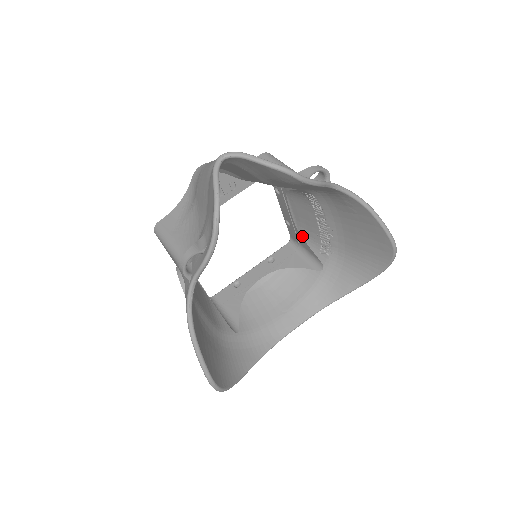
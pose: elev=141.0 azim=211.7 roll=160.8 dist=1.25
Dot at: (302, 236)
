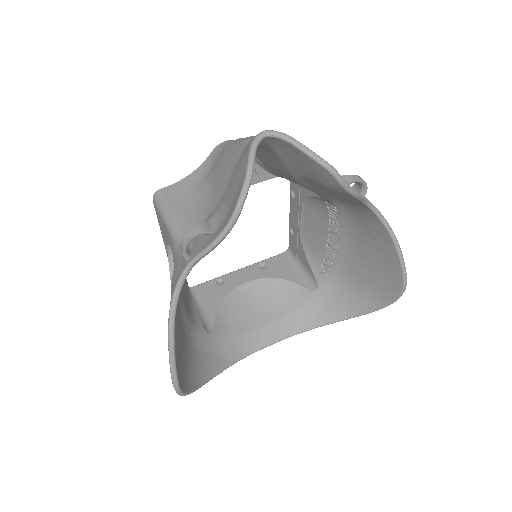
Dot at: (304, 249)
